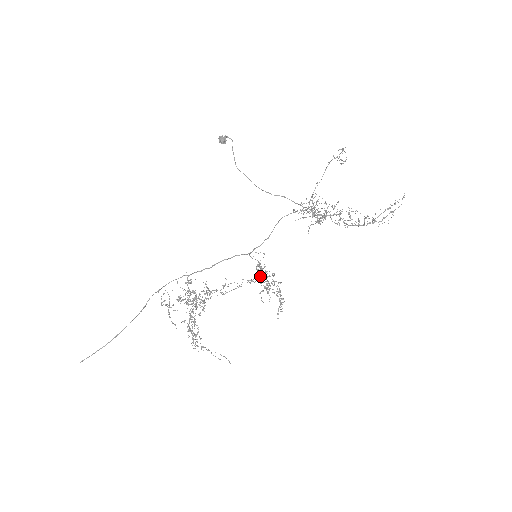
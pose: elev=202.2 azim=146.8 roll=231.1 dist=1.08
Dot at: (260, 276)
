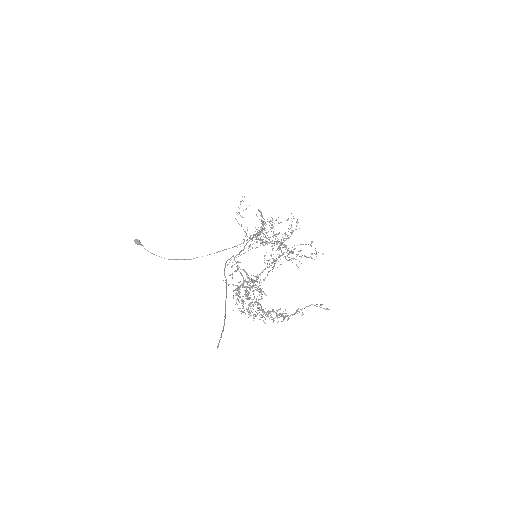
Dot at: (281, 244)
